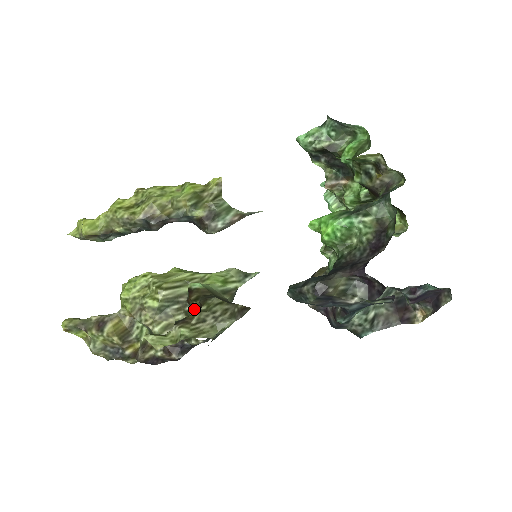
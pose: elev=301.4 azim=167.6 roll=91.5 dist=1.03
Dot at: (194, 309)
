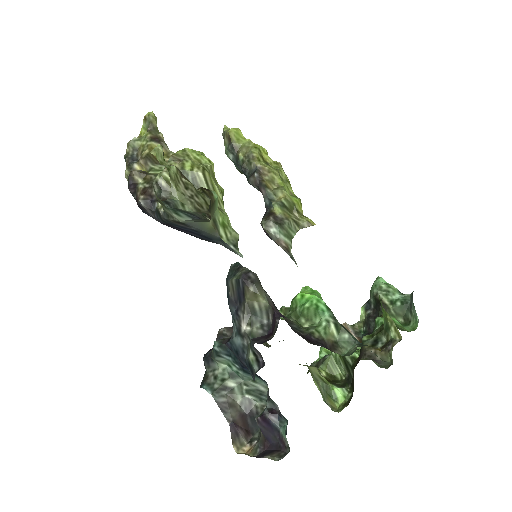
Dot at: occluded
